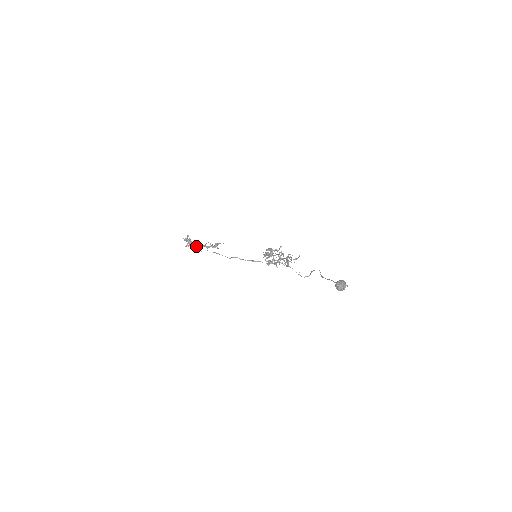
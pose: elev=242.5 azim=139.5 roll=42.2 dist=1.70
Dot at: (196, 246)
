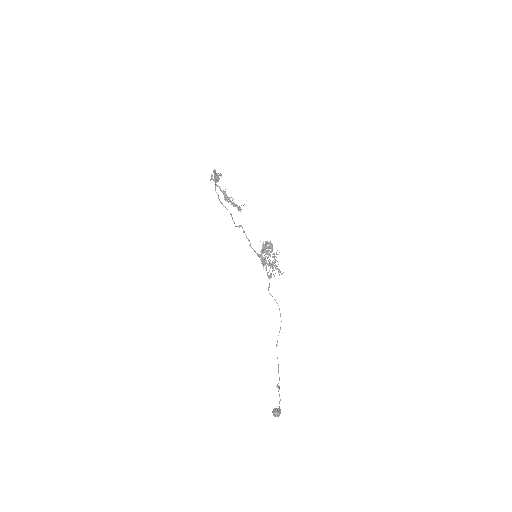
Dot at: (219, 187)
